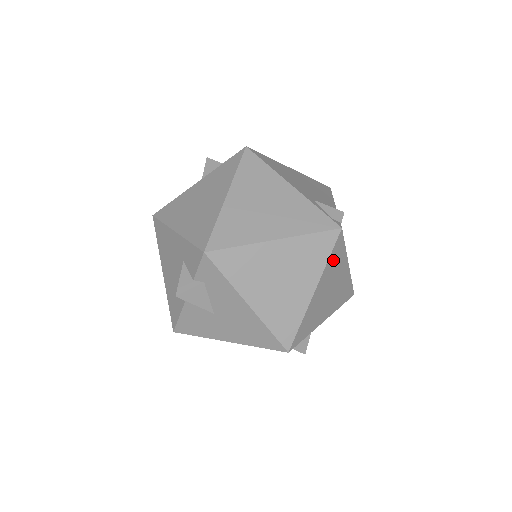
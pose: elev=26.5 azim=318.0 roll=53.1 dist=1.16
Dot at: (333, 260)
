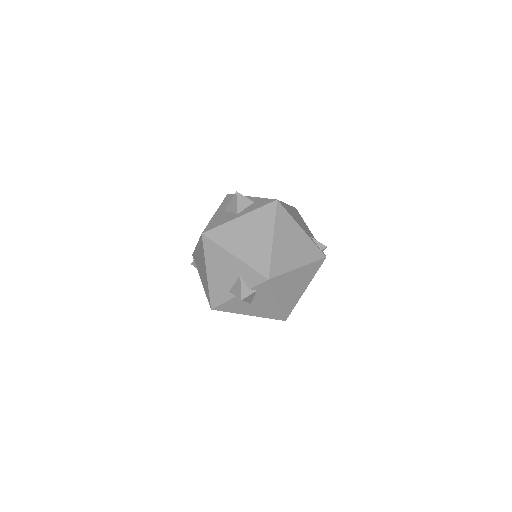
Dot at: occluded
